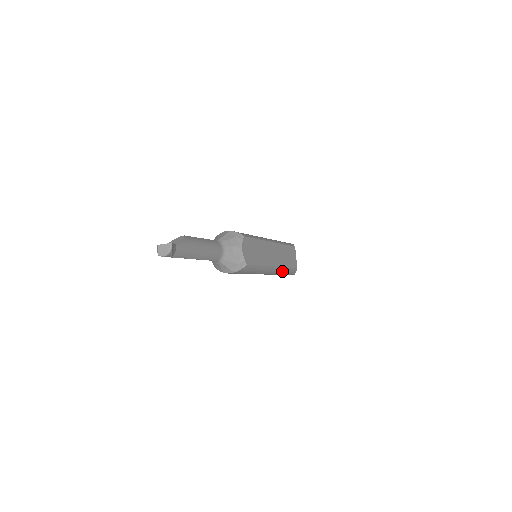
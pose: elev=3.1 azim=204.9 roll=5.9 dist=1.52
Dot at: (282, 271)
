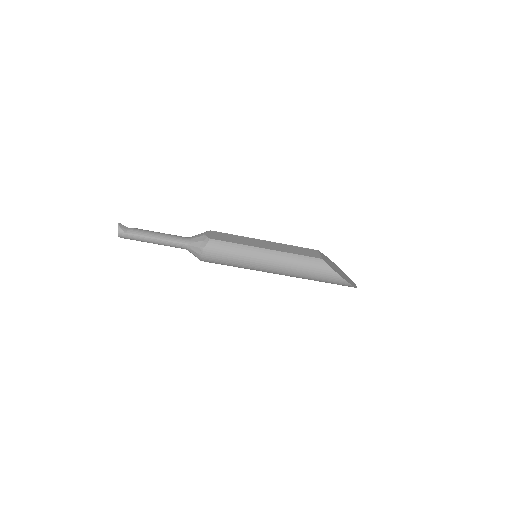
Dot at: (293, 259)
